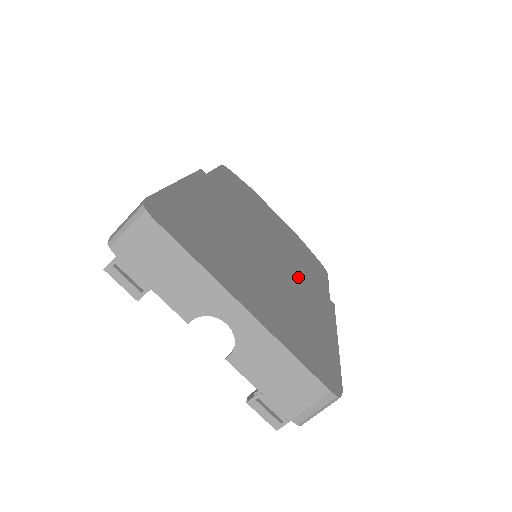
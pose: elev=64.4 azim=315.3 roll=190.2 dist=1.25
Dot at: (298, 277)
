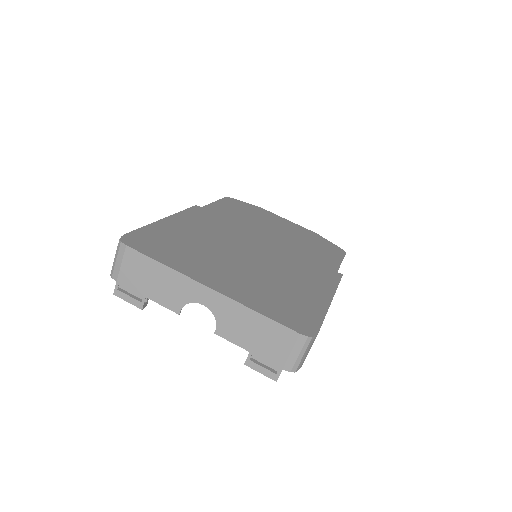
Dot at: (295, 261)
